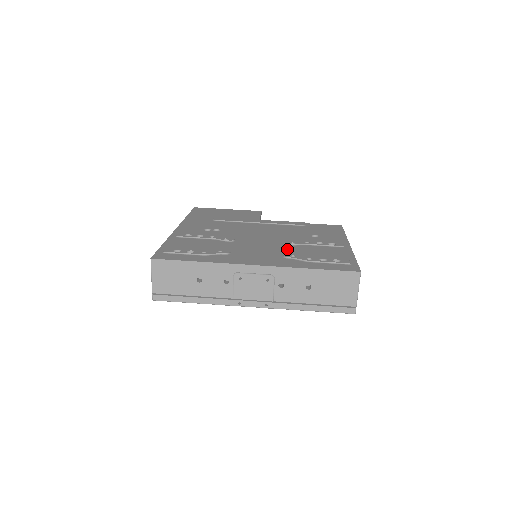
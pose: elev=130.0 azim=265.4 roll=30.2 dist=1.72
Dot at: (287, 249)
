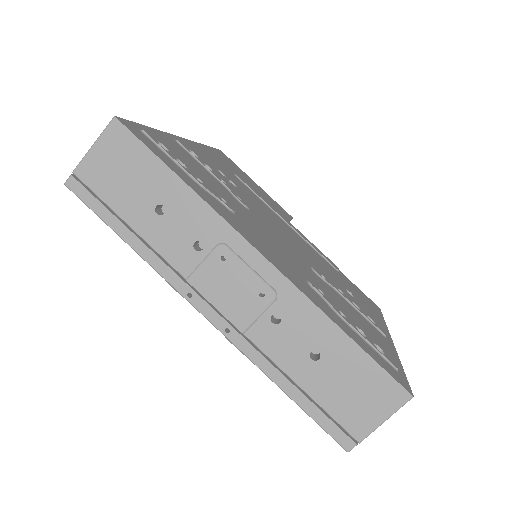
Dot at: (314, 276)
